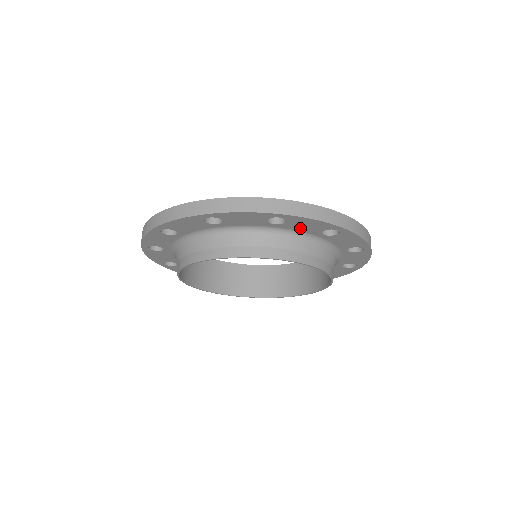
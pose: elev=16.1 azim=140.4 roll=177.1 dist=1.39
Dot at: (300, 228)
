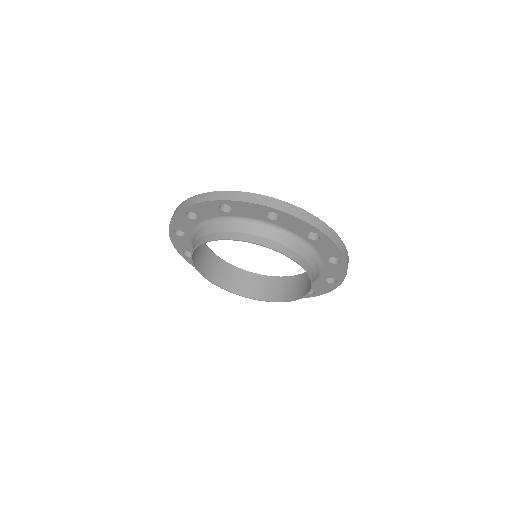
Dot at: (210, 215)
